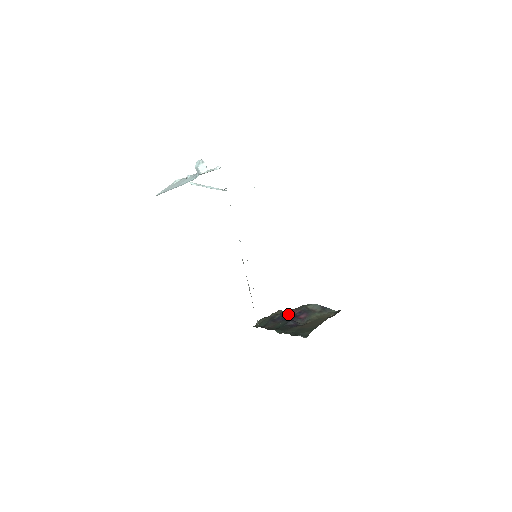
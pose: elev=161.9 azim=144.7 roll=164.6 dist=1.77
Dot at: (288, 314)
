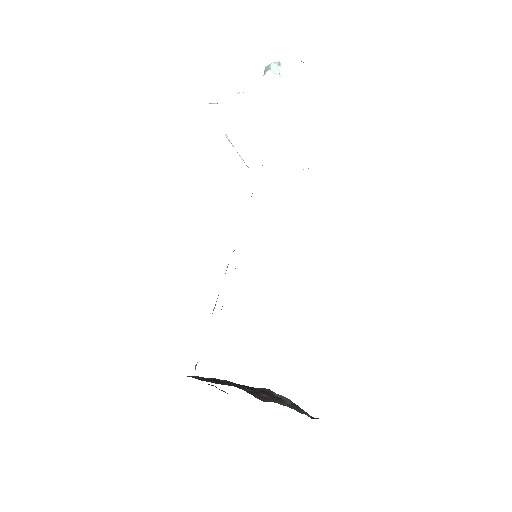
Dot at: (242, 385)
